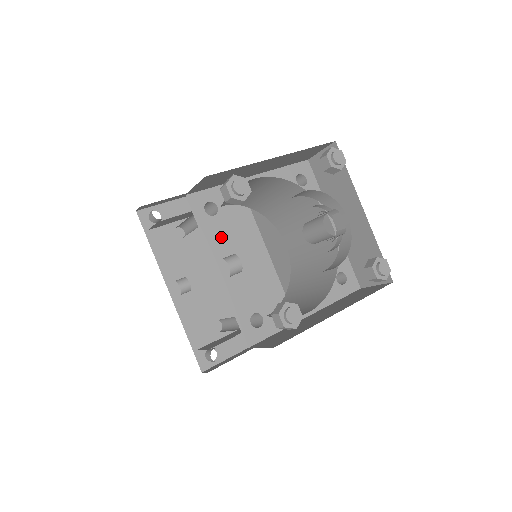
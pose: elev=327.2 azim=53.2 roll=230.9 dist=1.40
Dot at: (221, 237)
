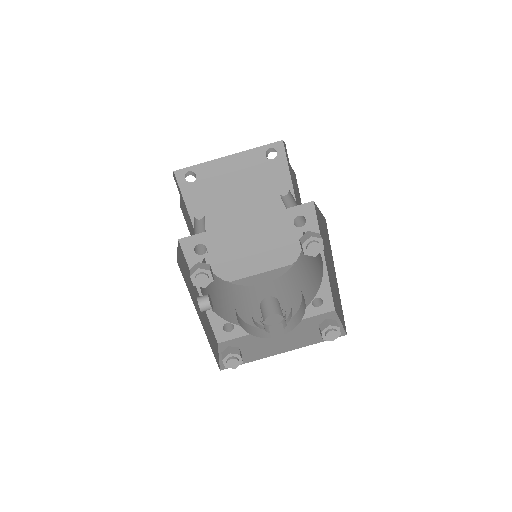
Dot at: (252, 196)
